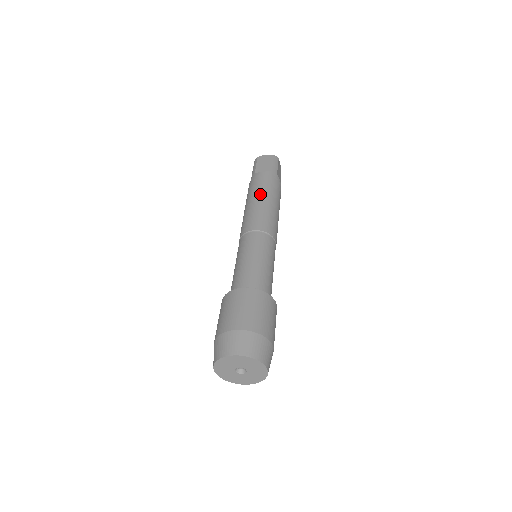
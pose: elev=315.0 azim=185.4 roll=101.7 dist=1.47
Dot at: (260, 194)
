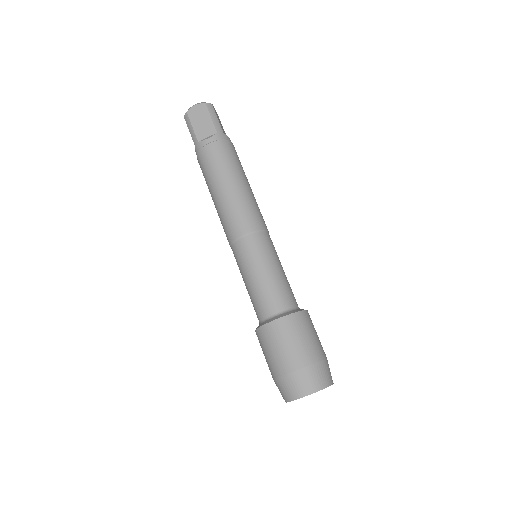
Dot at: (224, 177)
